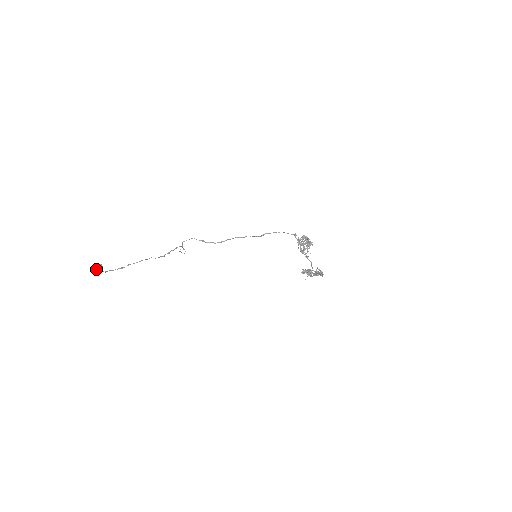
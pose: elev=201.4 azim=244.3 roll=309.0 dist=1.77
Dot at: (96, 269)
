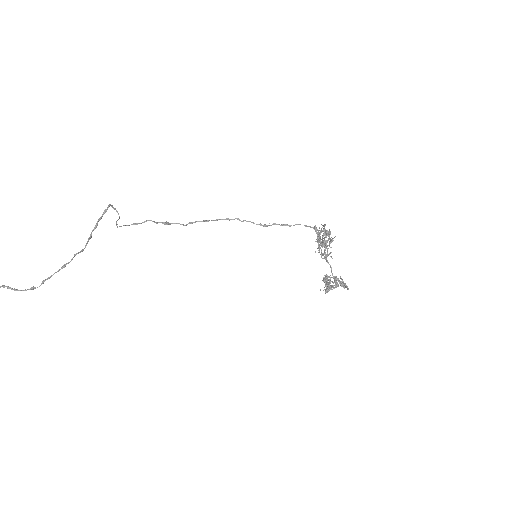
Dot at: out of frame
